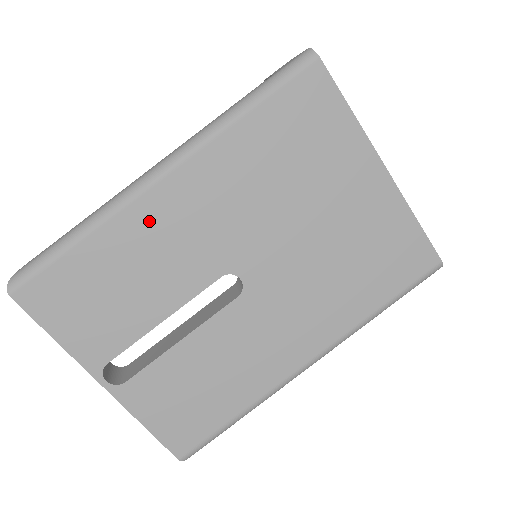
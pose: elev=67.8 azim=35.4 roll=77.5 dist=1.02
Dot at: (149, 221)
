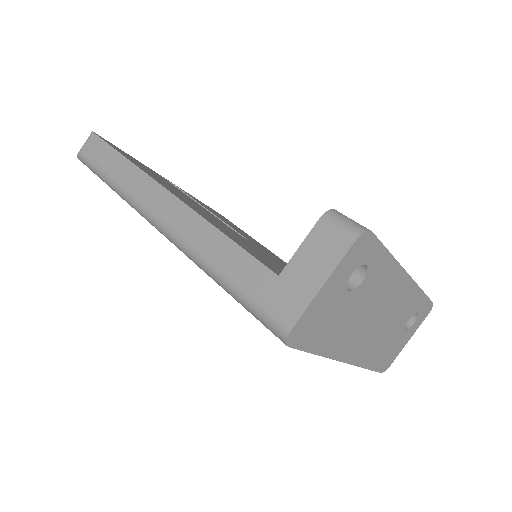
Dot at: occluded
